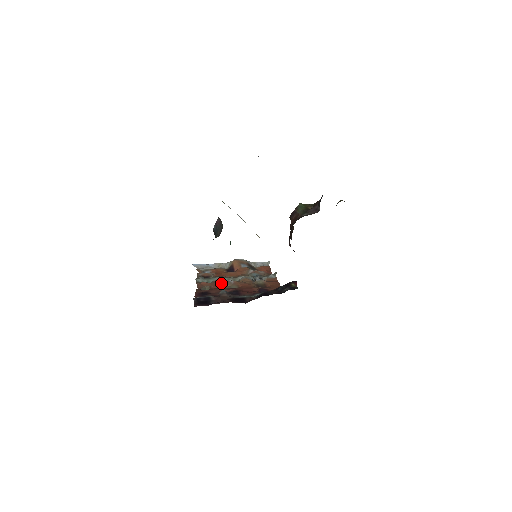
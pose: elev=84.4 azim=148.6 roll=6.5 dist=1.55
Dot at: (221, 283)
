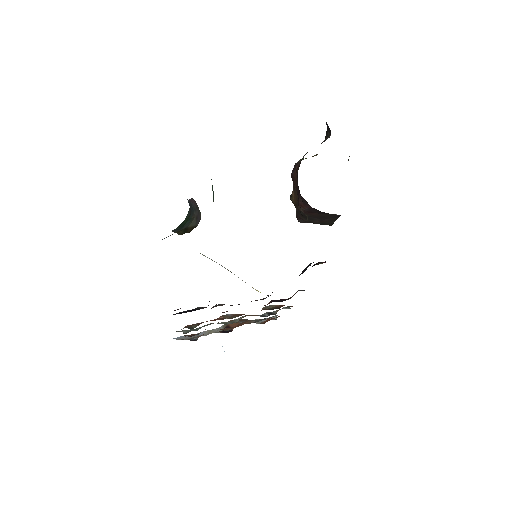
Dot at: (214, 319)
